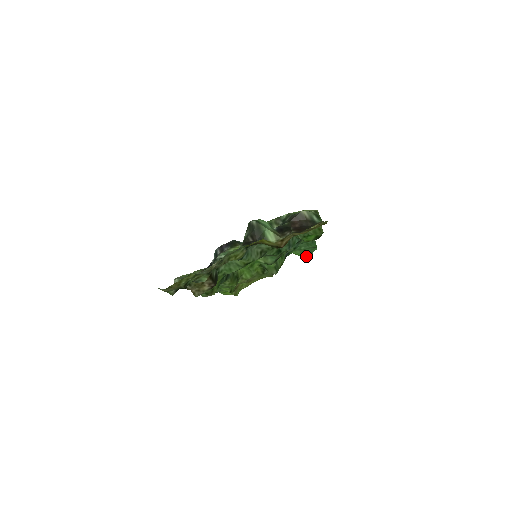
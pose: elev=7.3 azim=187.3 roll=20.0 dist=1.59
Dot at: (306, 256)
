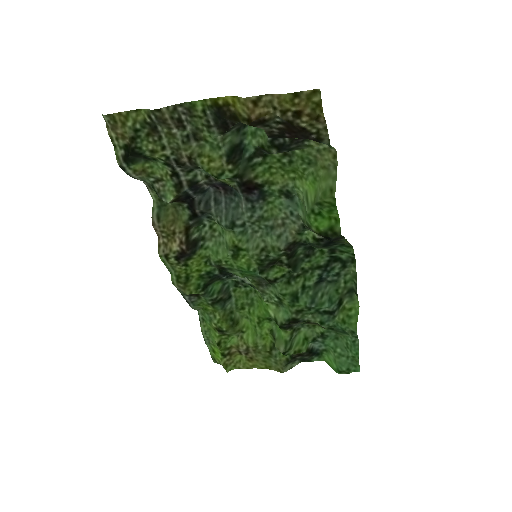
Dot at: (339, 370)
